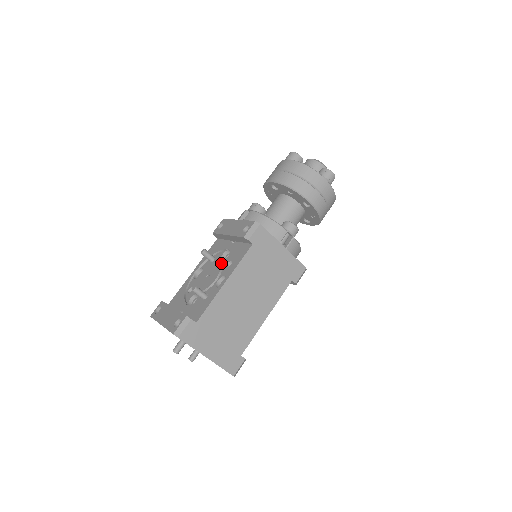
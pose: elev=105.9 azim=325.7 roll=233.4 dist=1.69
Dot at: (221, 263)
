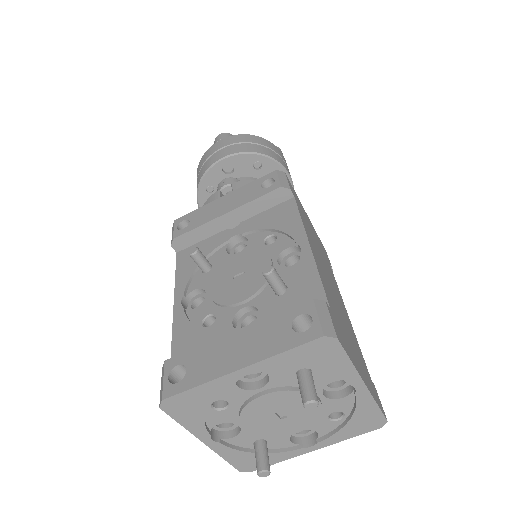
Dot at: (246, 251)
